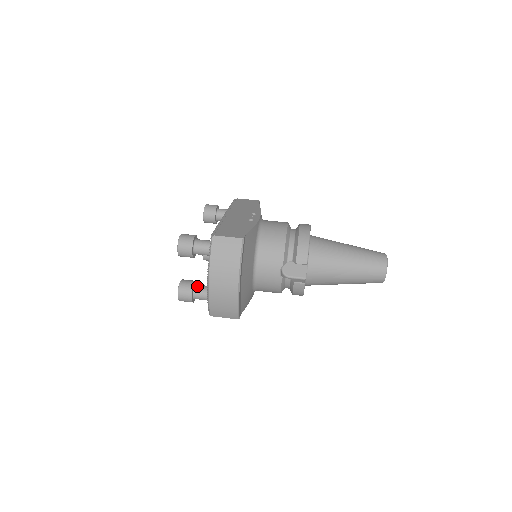
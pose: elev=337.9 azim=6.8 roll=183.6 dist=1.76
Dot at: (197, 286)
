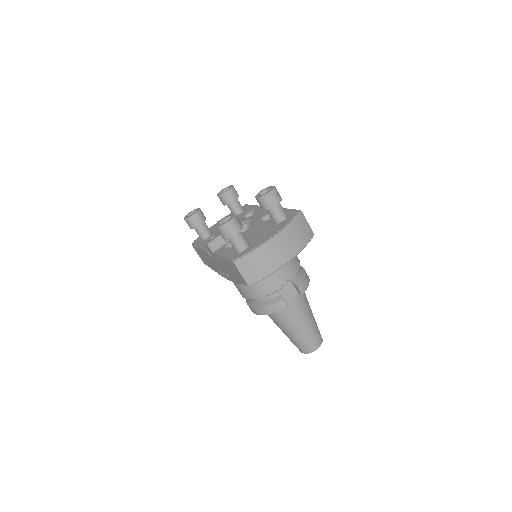
Dot at: occluded
